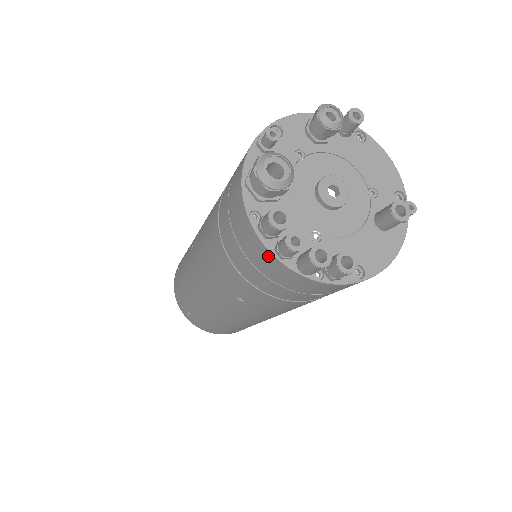
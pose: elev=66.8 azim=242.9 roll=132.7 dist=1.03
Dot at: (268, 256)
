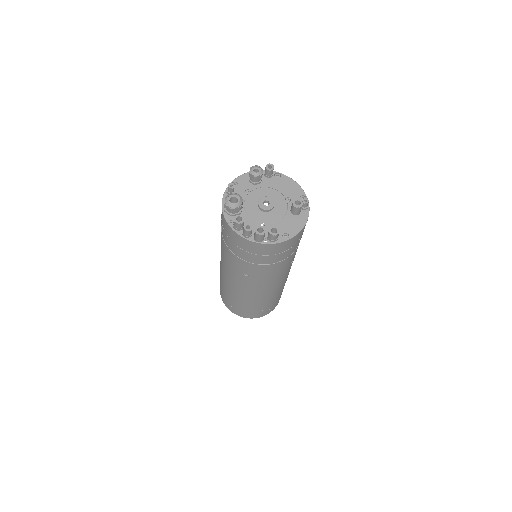
Dot at: (241, 239)
